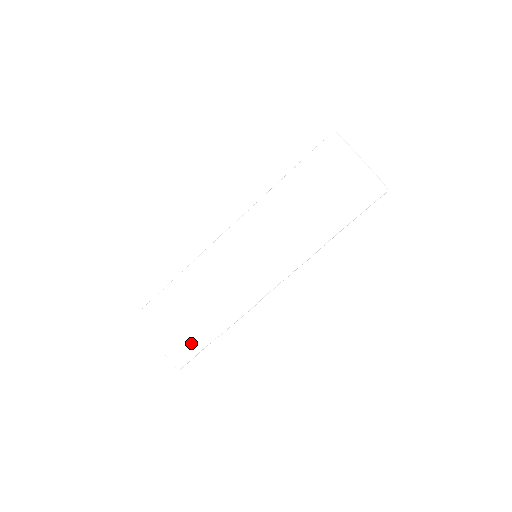
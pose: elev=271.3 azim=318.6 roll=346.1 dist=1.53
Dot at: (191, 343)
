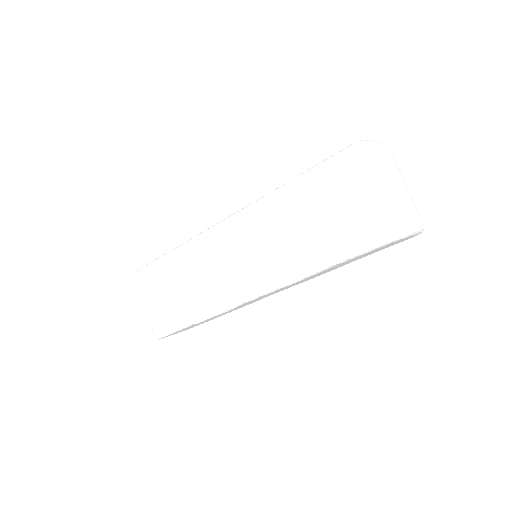
Dot at: (170, 320)
